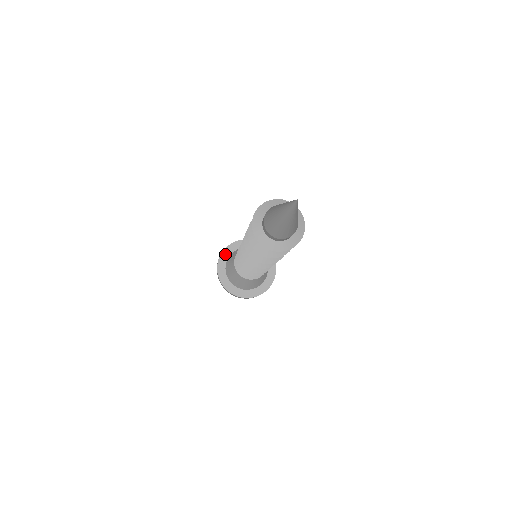
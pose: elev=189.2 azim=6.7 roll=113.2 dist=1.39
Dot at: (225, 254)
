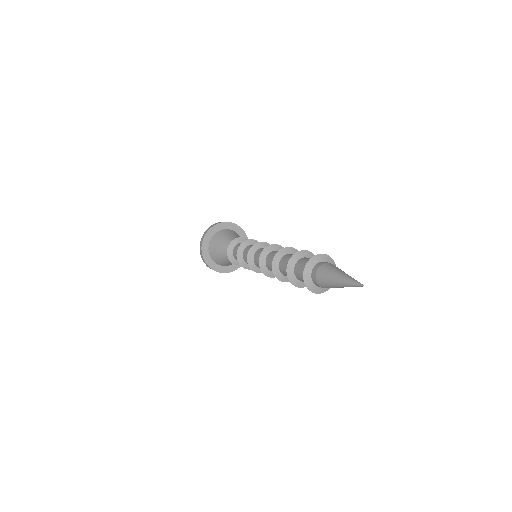
Dot at: (205, 245)
